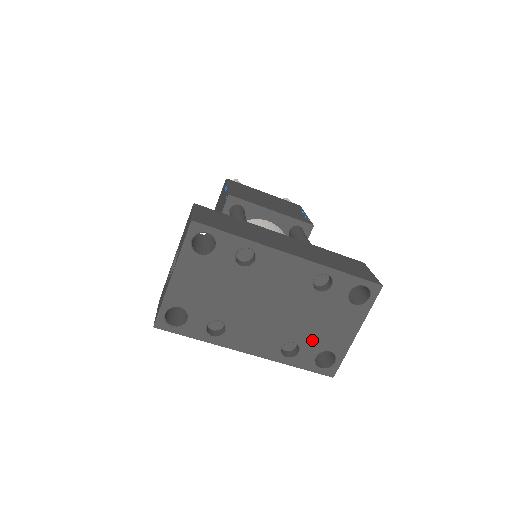
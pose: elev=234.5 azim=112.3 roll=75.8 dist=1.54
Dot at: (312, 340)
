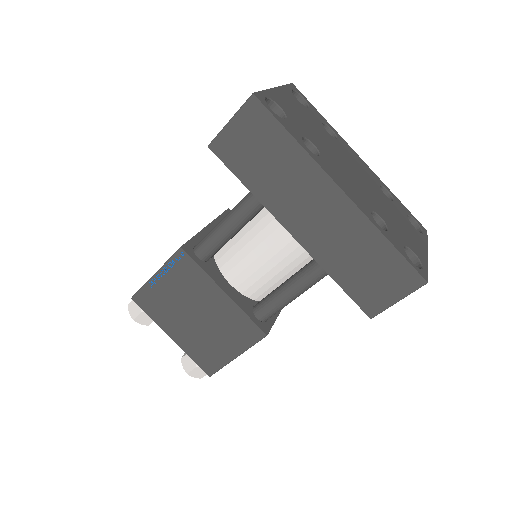
Dot at: (395, 228)
